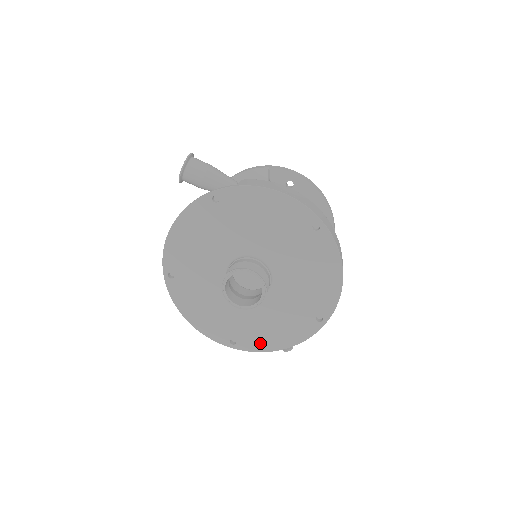
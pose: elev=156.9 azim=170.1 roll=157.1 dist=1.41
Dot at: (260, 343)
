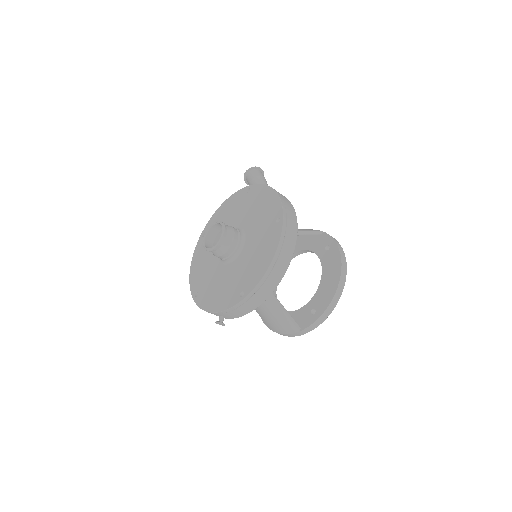
Dot at: (206, 301)
